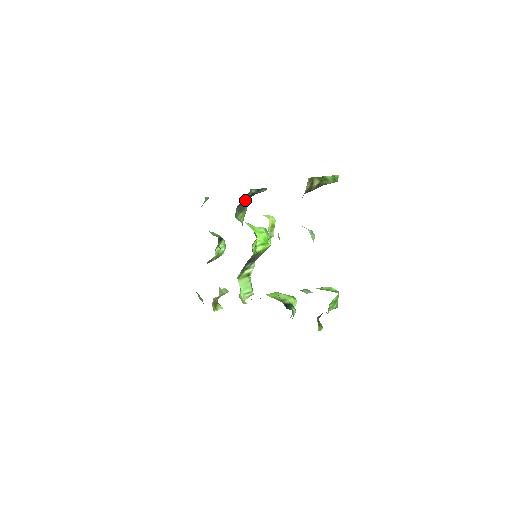
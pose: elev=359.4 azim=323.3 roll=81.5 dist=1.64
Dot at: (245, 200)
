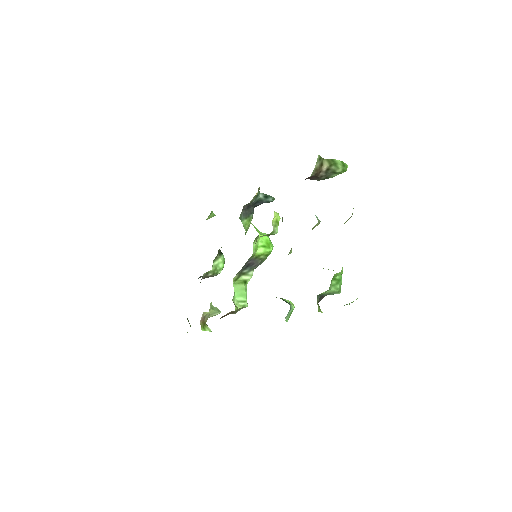
Dot at: (252, 202)
